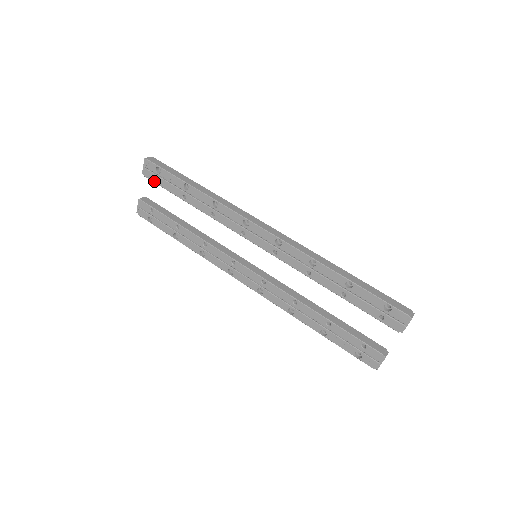
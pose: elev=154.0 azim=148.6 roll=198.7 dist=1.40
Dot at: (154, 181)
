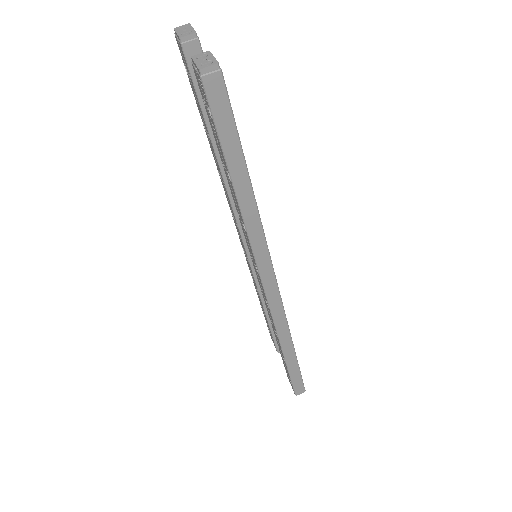
Dot at: (201, 93)
